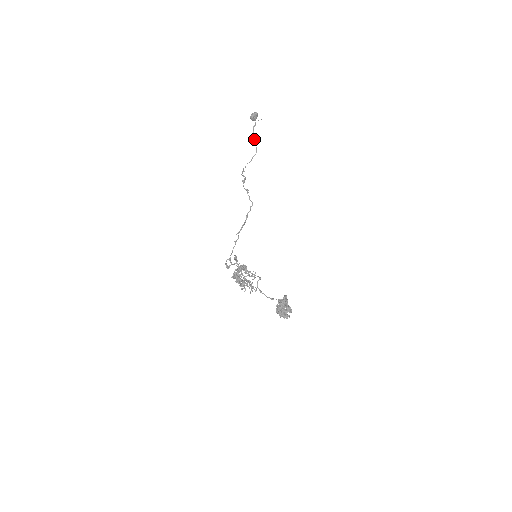
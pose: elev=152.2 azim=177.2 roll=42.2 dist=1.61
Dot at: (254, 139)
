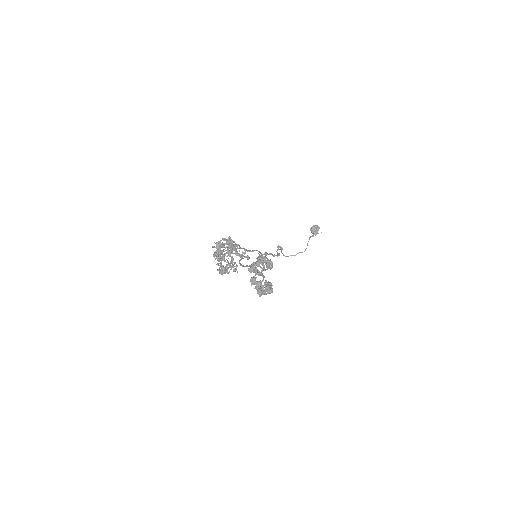
Dot at: (307, 243)
